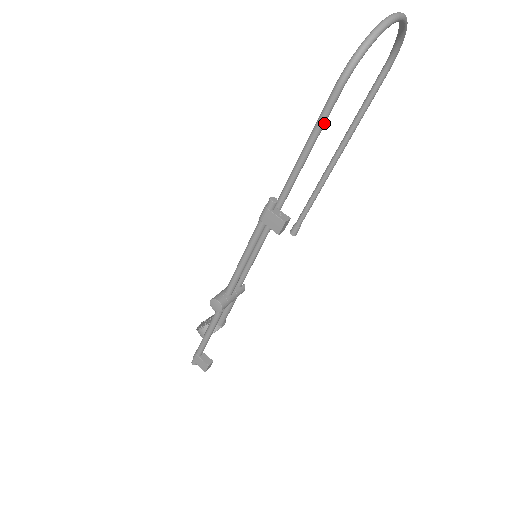
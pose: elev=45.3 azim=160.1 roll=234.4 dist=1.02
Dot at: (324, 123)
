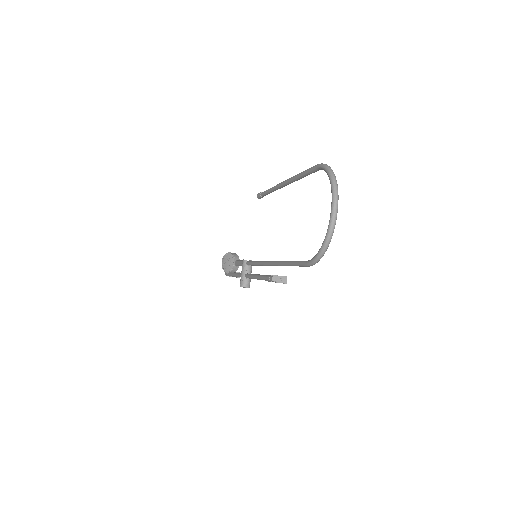
Dot at: occluded
